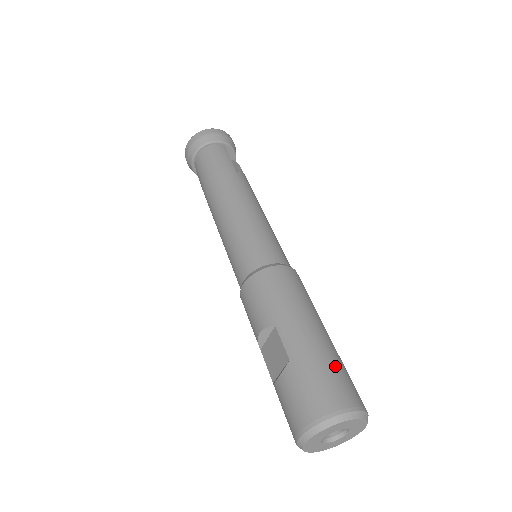
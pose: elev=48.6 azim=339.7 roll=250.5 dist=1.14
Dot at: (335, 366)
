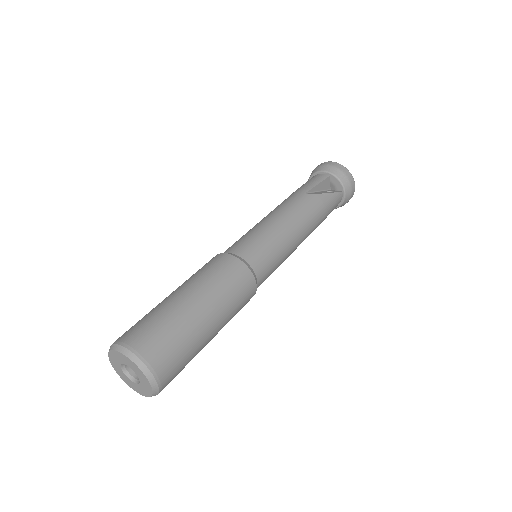
Dot at: (162, 322)
